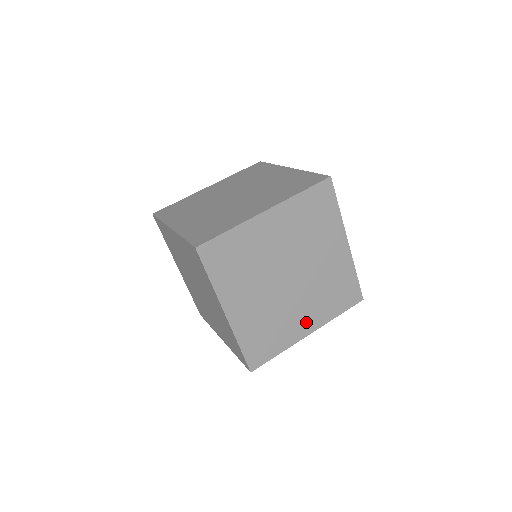
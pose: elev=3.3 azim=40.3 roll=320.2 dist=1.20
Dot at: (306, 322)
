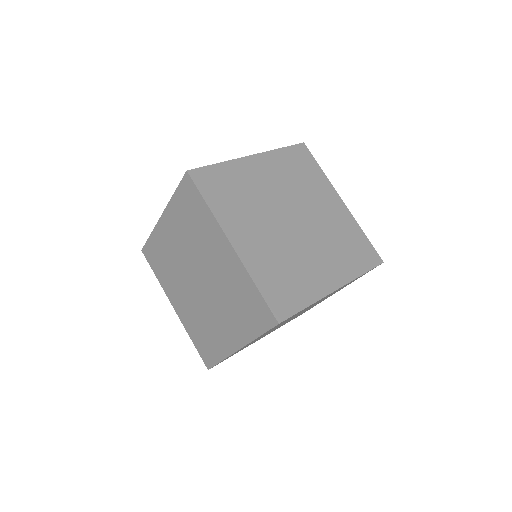
Dot at: (328, 274)
